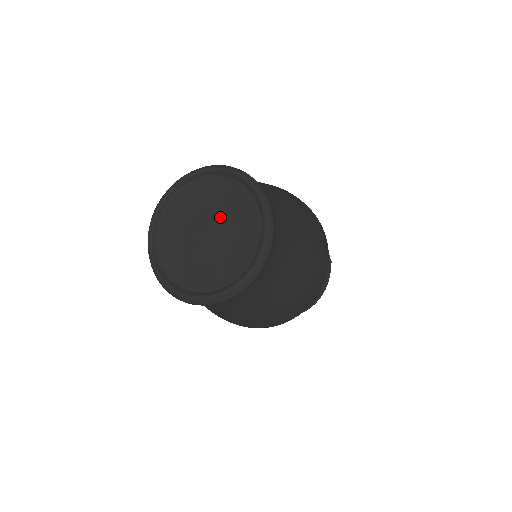
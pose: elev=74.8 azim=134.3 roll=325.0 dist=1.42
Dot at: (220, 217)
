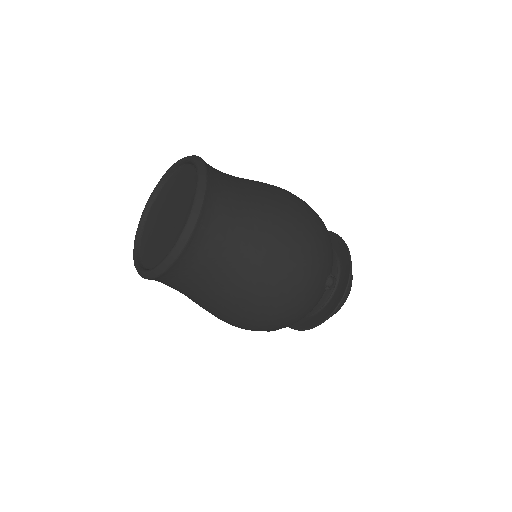
Dot at: (168, 205)
